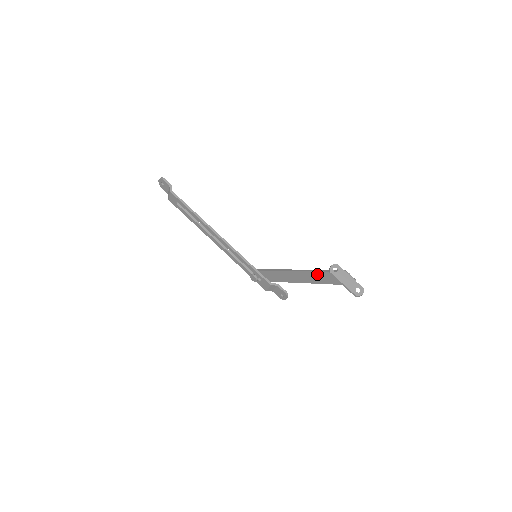
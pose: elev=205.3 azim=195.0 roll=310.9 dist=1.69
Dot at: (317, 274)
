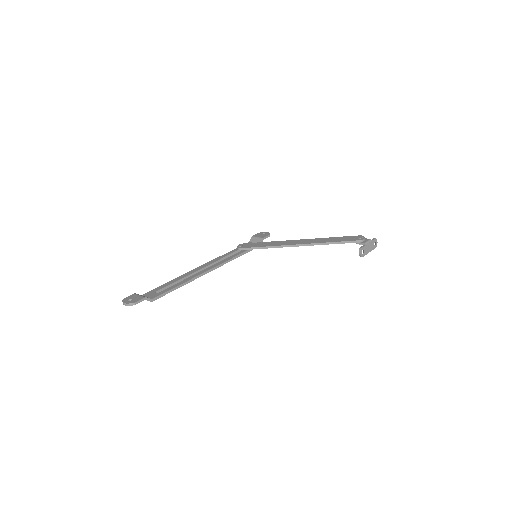
Dot at: occluded
